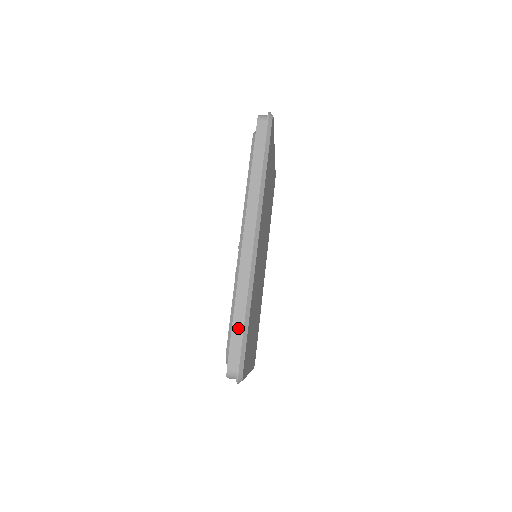
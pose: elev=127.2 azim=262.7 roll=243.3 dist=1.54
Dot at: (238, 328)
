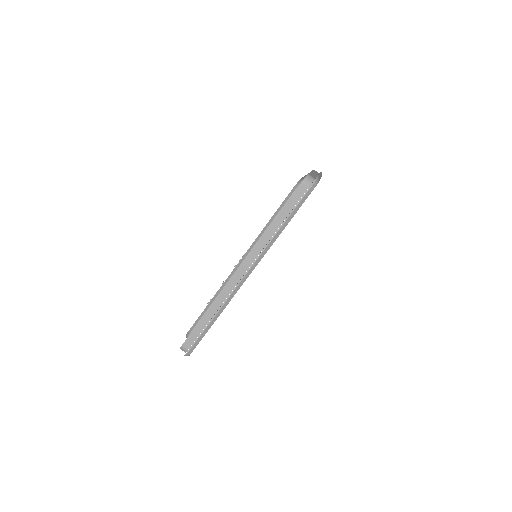
Dot at: (202, 327)
